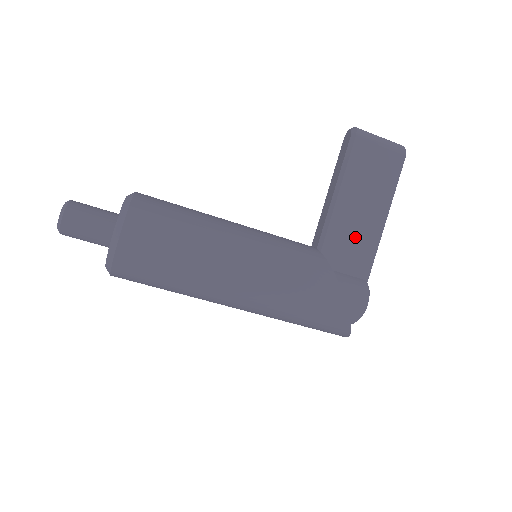
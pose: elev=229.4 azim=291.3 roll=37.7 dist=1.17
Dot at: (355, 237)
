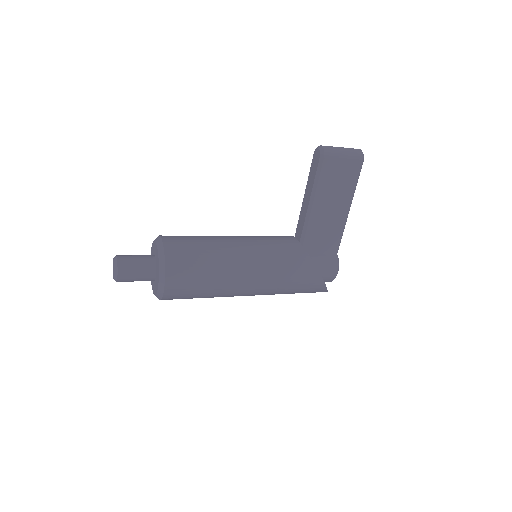
Dot at: (327, 229)
